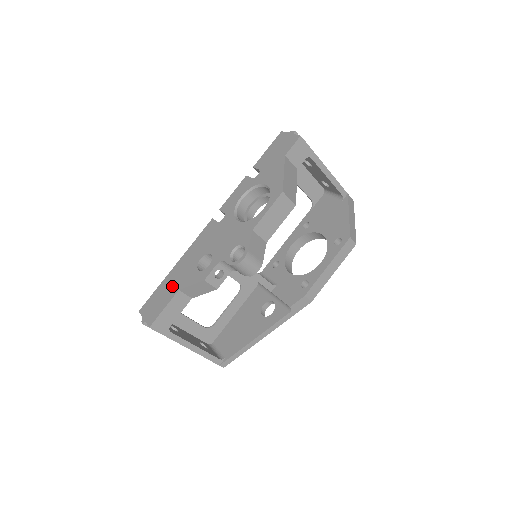
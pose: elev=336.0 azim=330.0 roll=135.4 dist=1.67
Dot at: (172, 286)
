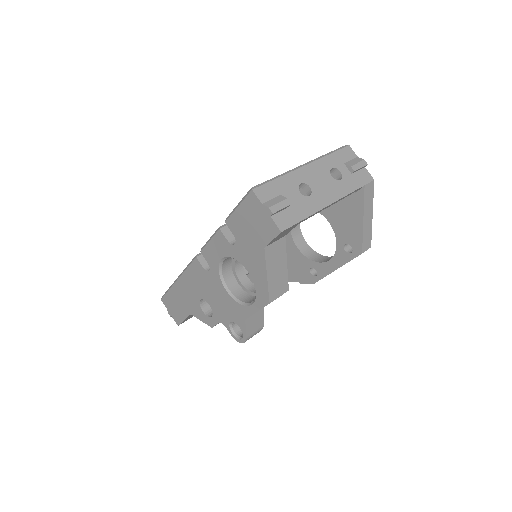
Dot at: (183, 304)
